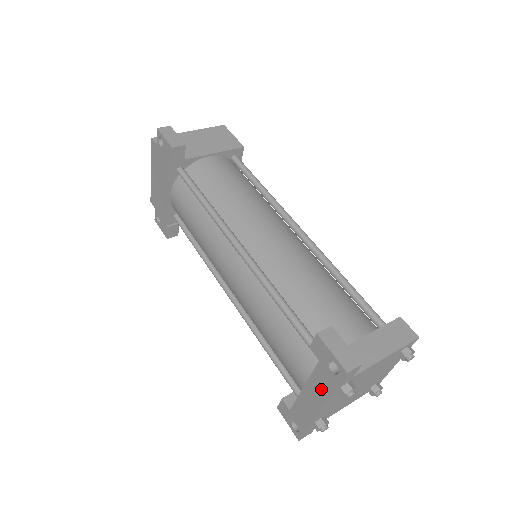
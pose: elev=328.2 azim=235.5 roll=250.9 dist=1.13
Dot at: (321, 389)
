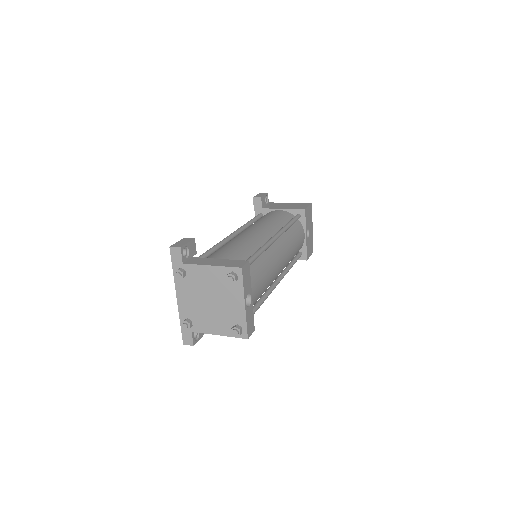
Dot at: occluded
